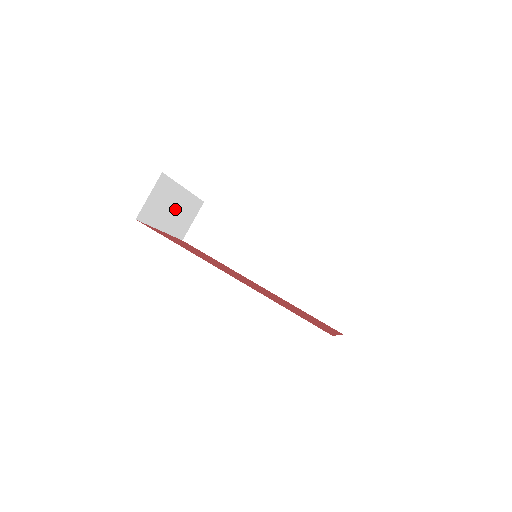
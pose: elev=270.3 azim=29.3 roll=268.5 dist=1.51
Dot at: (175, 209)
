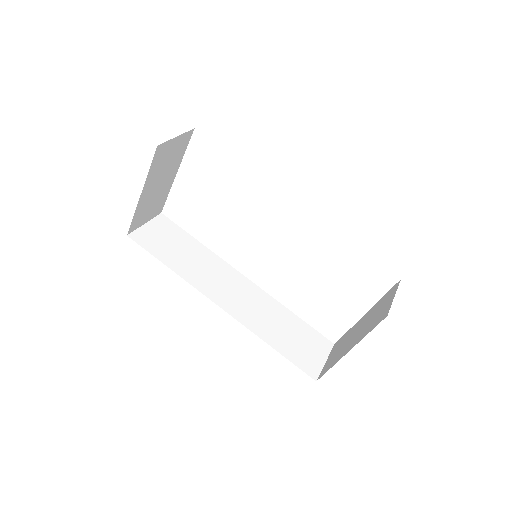
Dot at: (159, 185)
